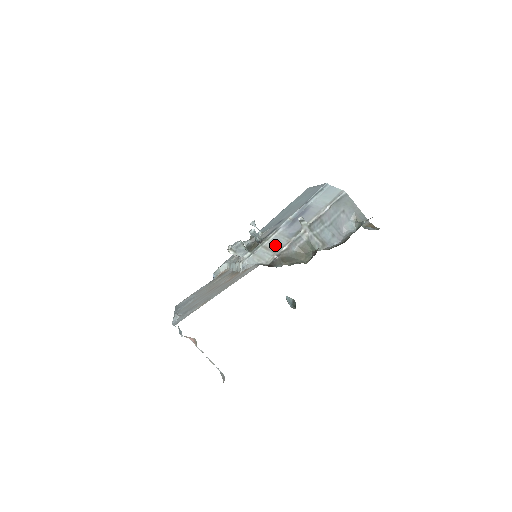
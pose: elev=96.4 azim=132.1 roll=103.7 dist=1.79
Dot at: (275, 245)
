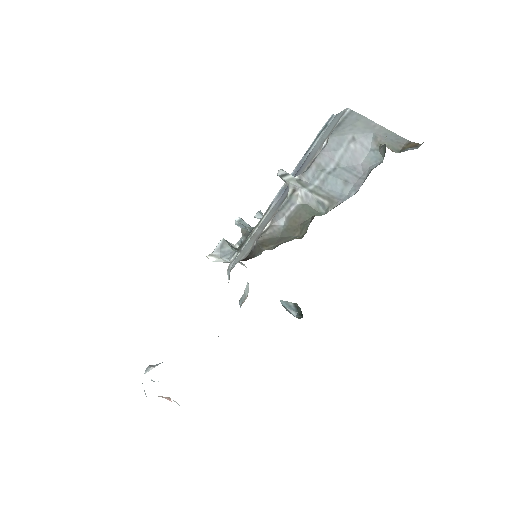
Dot at: (260, 228)
